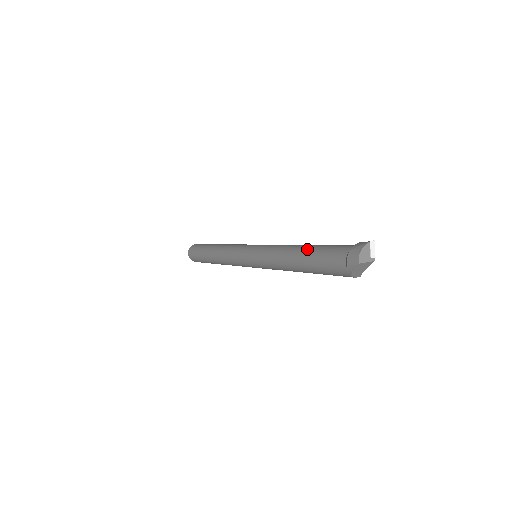
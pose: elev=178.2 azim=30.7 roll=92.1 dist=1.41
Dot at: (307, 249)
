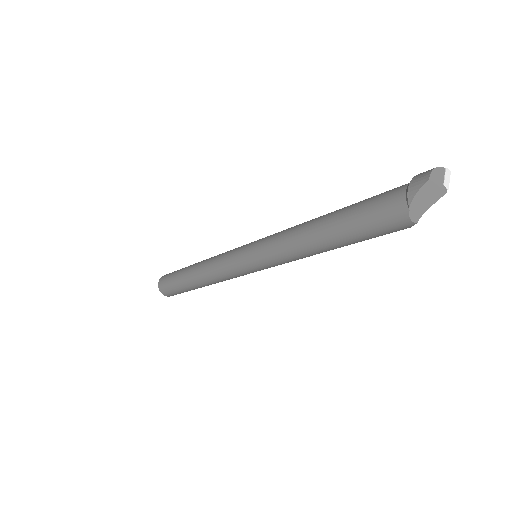
Dot at: occluded
